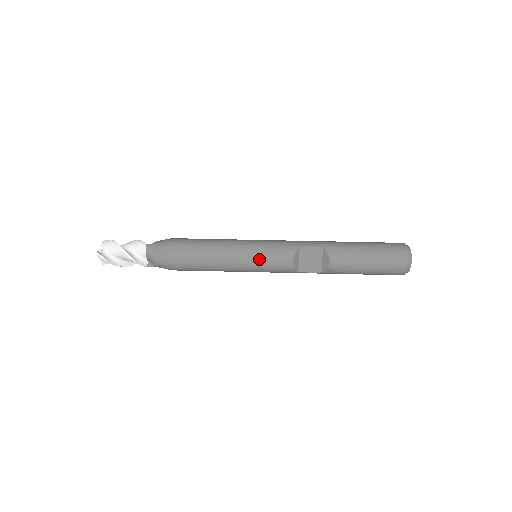
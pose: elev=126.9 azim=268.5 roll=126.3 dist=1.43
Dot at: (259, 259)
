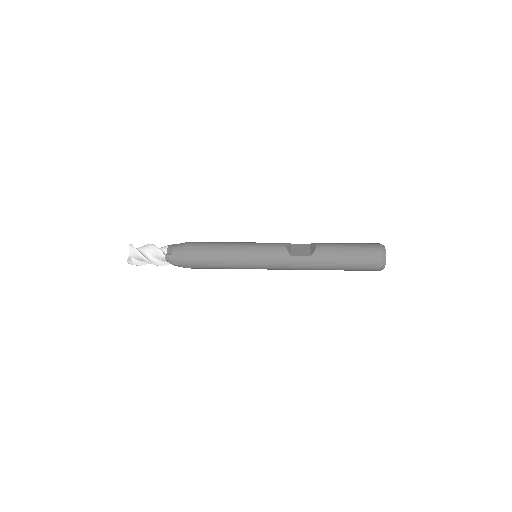
Dot at: (258, 244)
